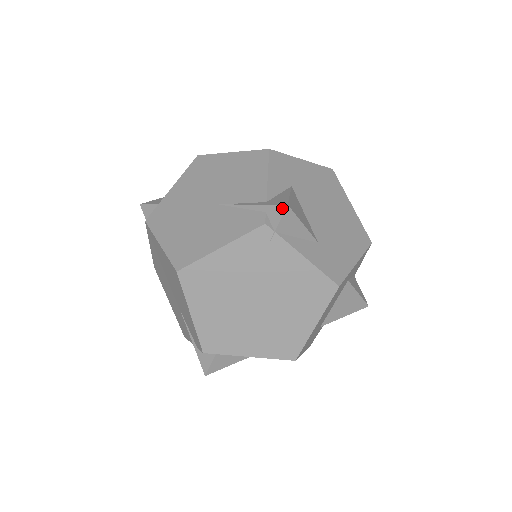
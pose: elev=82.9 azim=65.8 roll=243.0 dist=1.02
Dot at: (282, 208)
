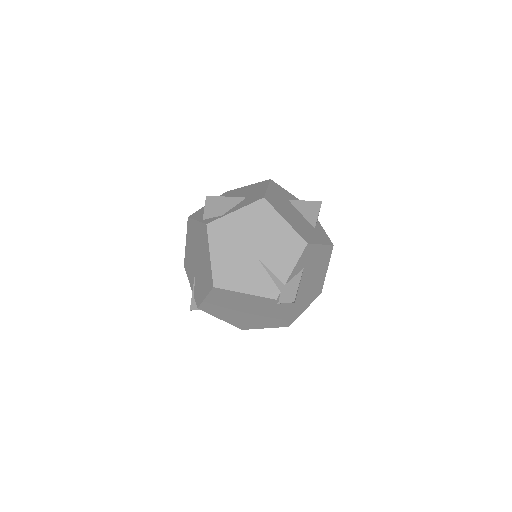
Dot at: (290, 300)
